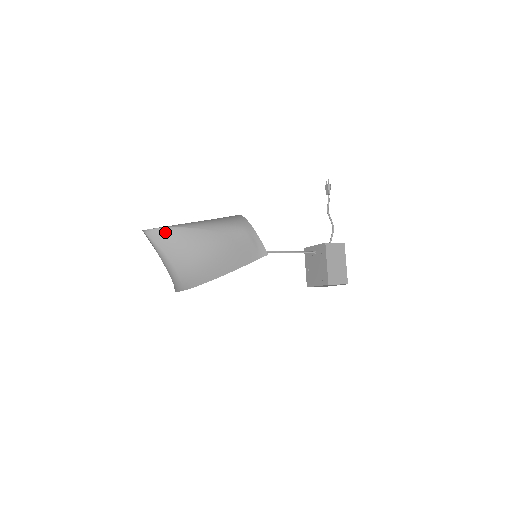
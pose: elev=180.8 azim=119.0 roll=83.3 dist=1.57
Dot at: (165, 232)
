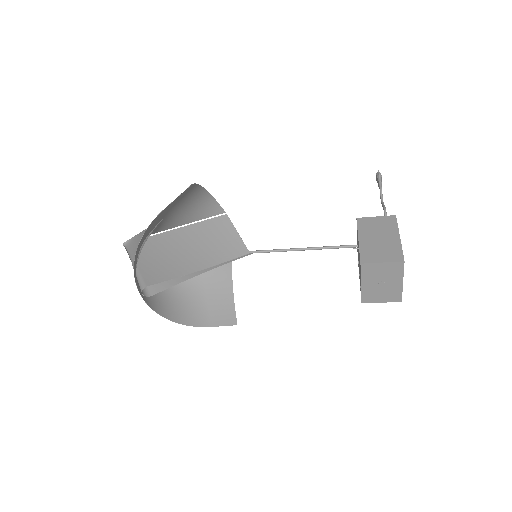
Dot at: (137, 236)
